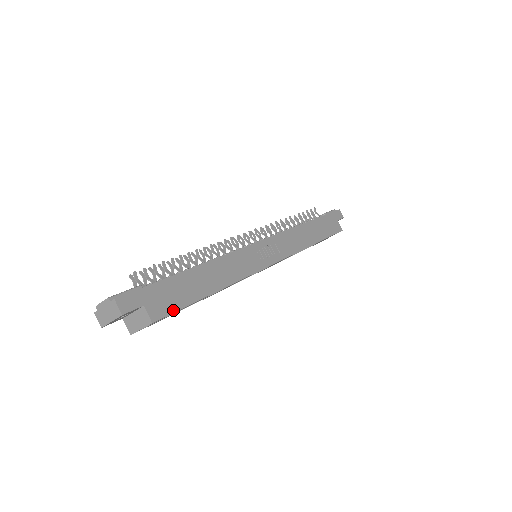
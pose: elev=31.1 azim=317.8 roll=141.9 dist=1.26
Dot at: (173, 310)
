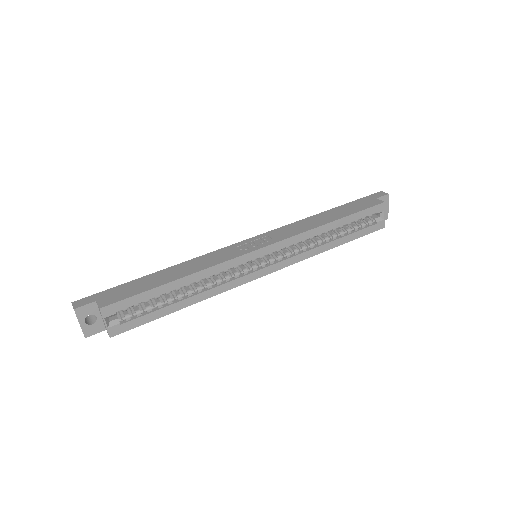
Dot at: (124, 298)
